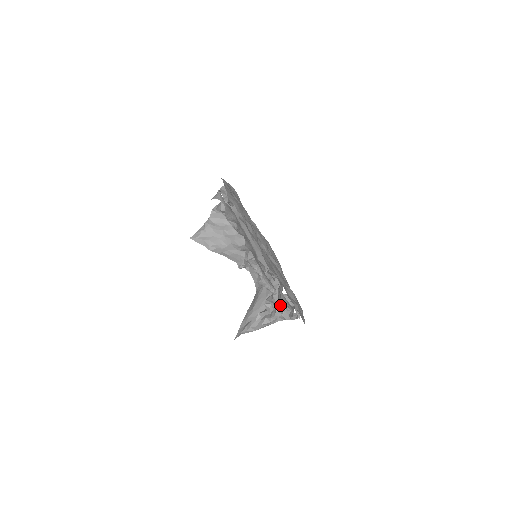
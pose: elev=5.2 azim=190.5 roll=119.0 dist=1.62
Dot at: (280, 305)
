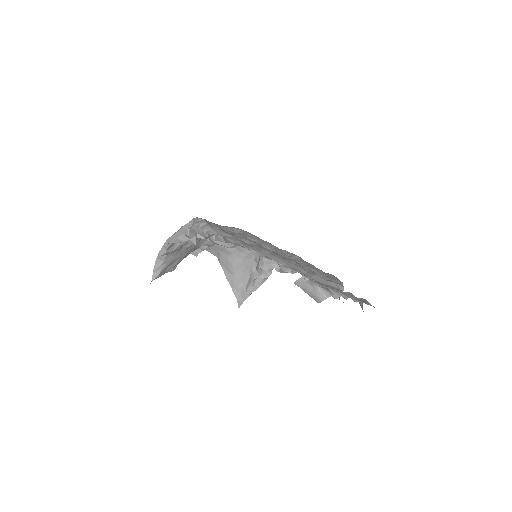
Dot at: occluded
